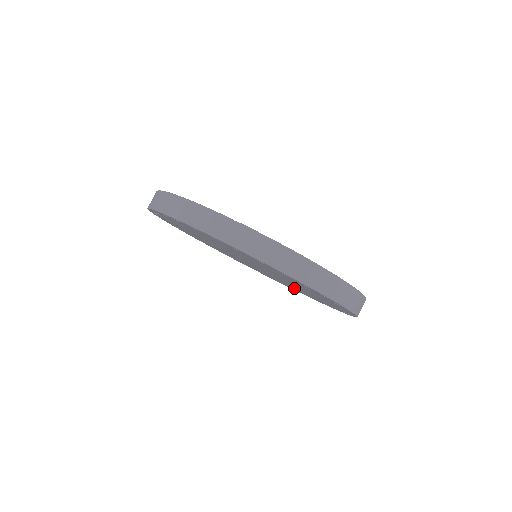
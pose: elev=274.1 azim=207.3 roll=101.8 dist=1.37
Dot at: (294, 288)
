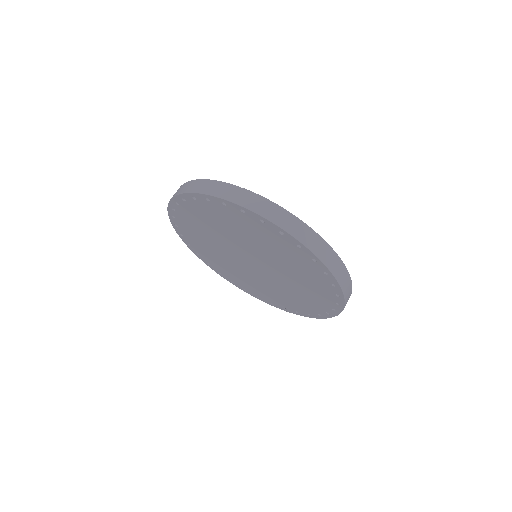
Dot at: (288, 299)
